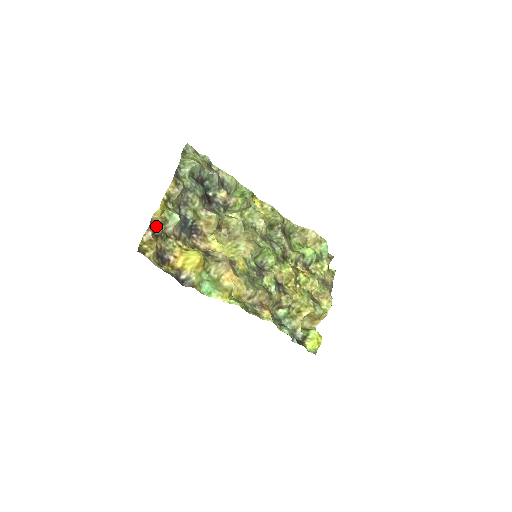
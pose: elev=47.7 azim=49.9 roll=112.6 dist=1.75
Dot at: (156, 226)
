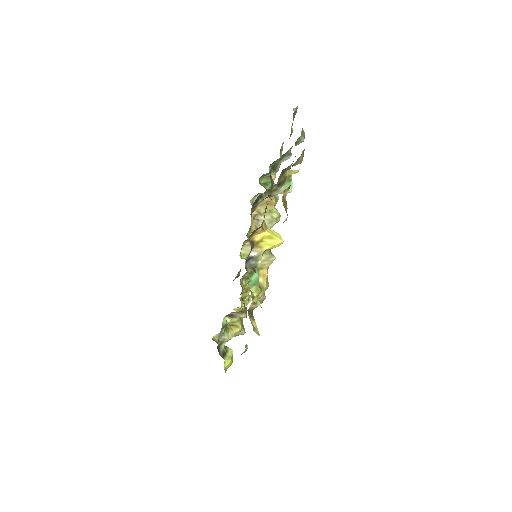
Dot at: occluded
